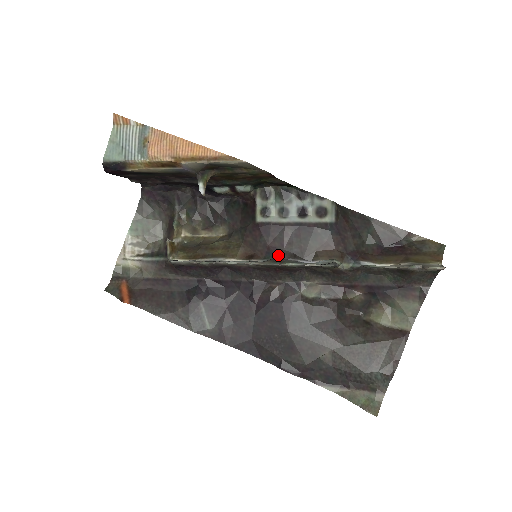
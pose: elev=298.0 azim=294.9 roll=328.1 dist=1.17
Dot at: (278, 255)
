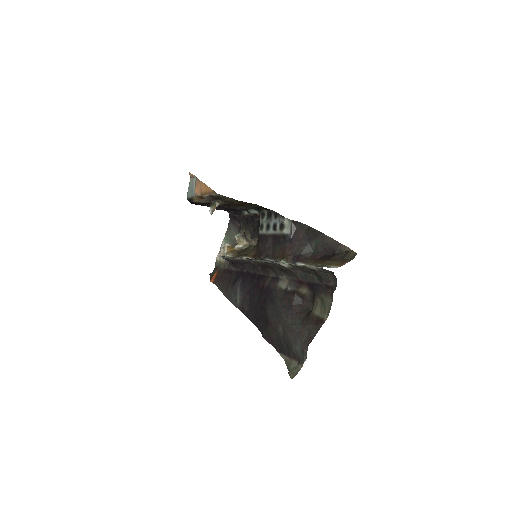
Dot at: (261, 255)
